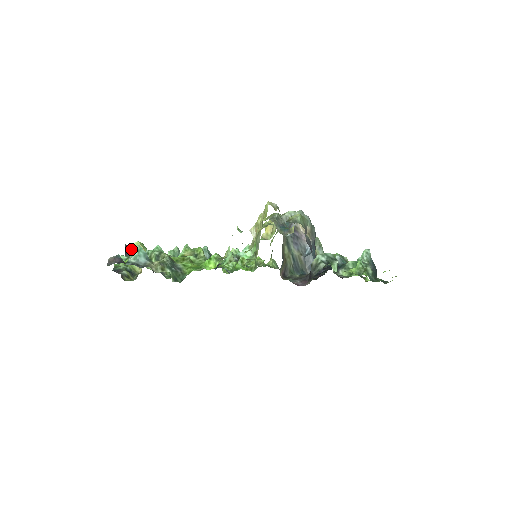
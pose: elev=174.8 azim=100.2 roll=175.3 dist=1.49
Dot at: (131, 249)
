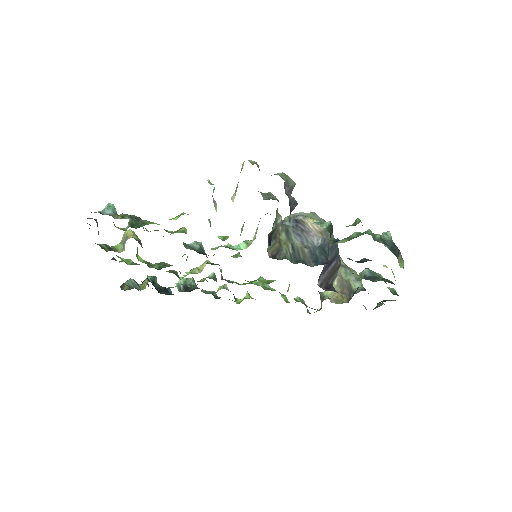
Dot at: (123, 237)
